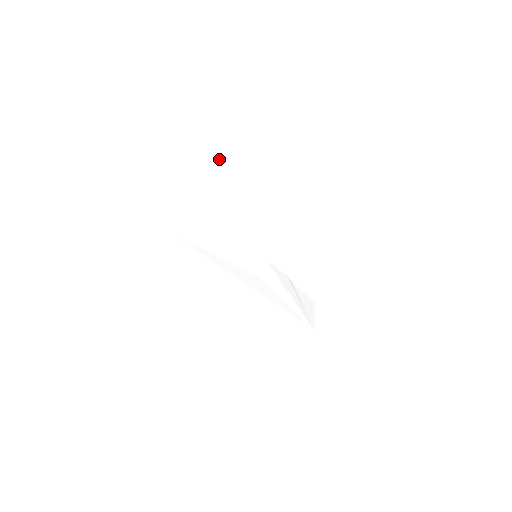
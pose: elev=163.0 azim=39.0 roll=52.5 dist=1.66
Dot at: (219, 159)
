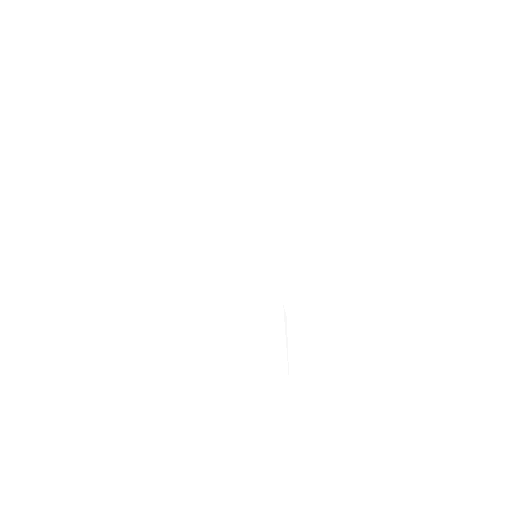
Dot at: (258, 134)
